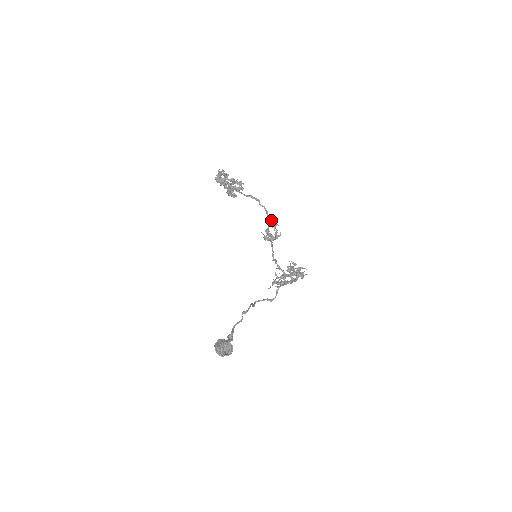
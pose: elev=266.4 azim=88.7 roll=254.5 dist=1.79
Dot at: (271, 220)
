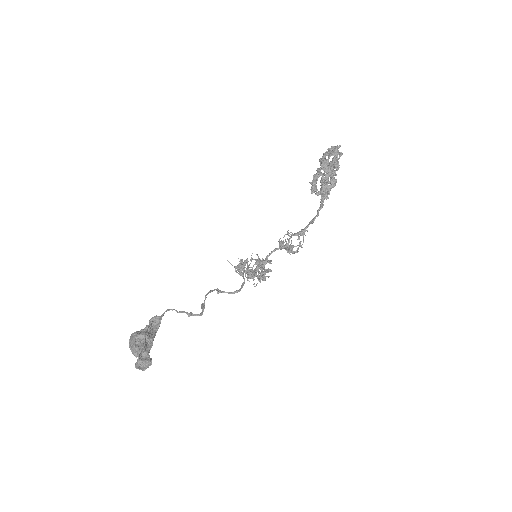
Dot at: occluded
